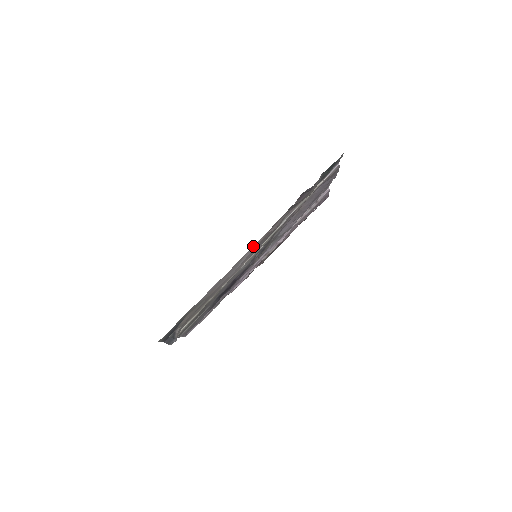
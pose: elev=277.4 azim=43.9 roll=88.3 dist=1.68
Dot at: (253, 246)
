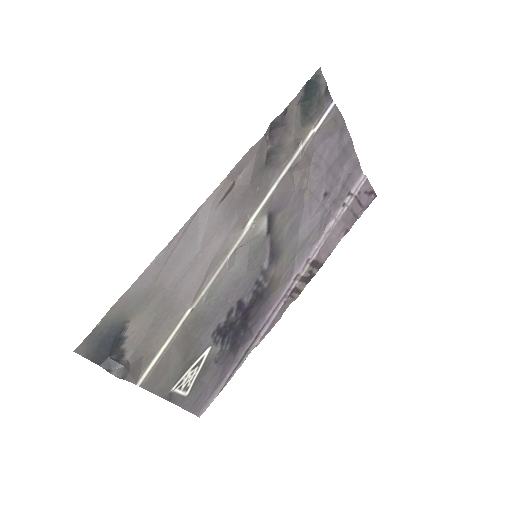
Dot at: (206, 199)
